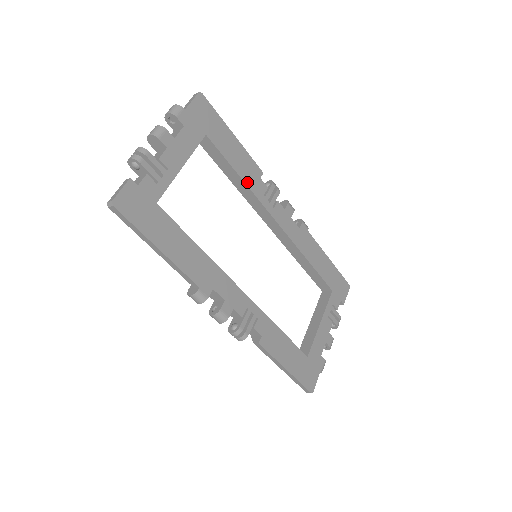
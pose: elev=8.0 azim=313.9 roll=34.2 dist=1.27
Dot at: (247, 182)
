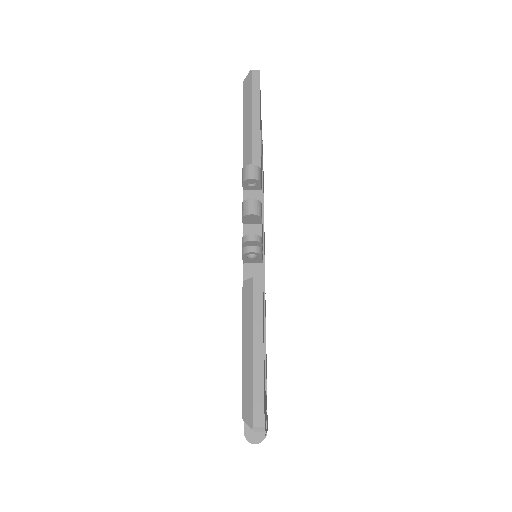
Dot at: occluded
